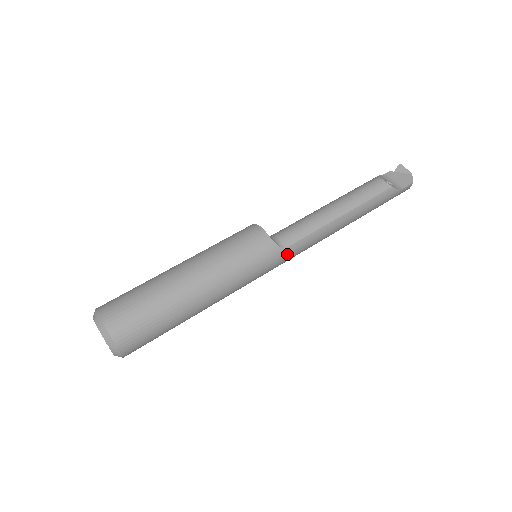
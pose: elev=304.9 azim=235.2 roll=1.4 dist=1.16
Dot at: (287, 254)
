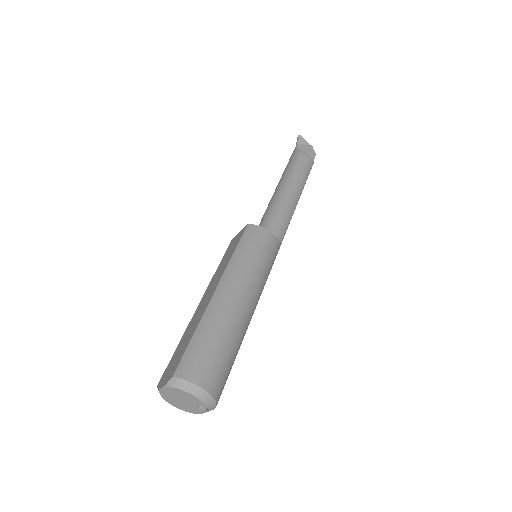
Dot at: occluded
